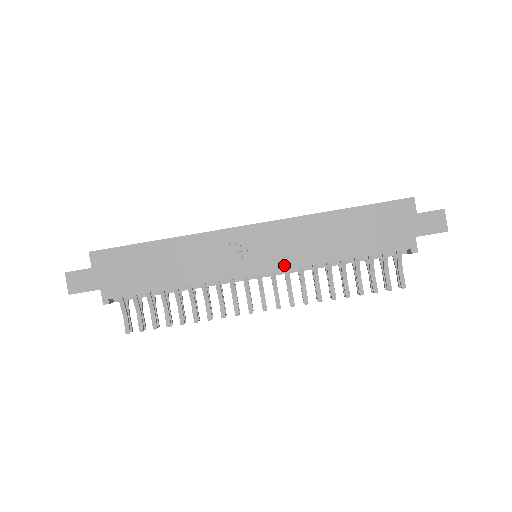
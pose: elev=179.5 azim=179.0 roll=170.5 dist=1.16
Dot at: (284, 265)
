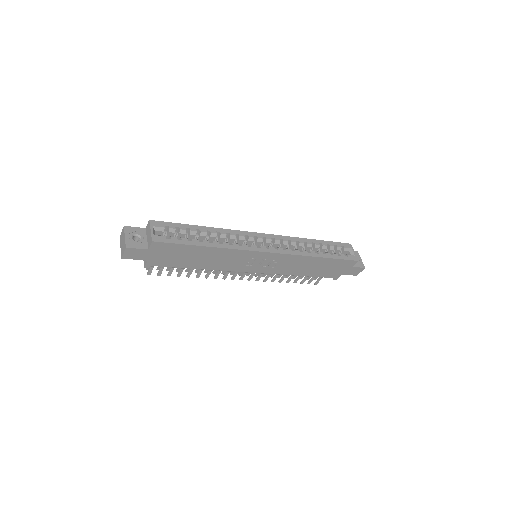
Dot at: (270, 272)
